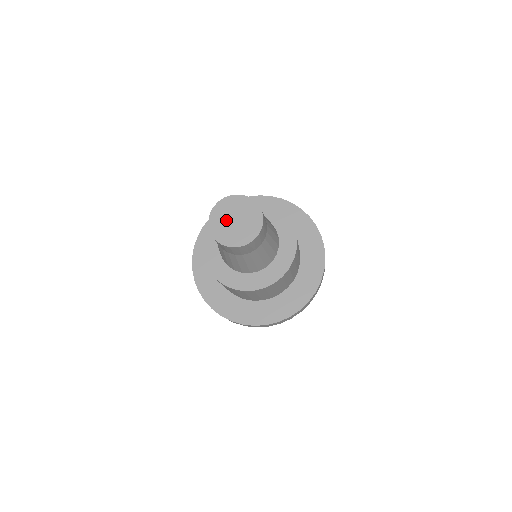
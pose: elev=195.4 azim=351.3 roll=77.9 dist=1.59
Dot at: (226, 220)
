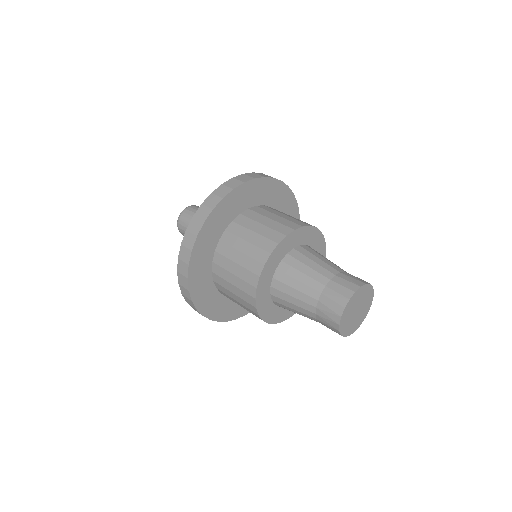
Dot at: (353, 311)
